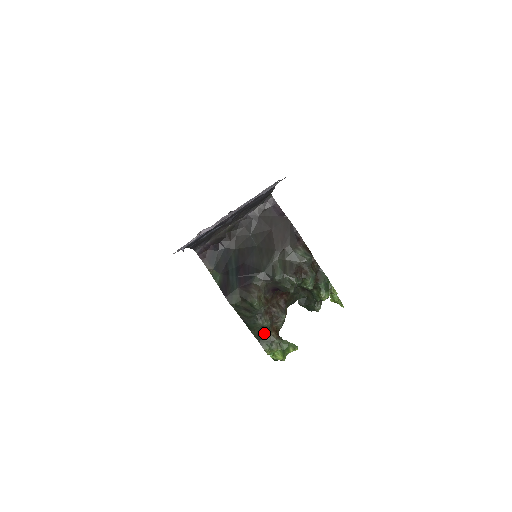
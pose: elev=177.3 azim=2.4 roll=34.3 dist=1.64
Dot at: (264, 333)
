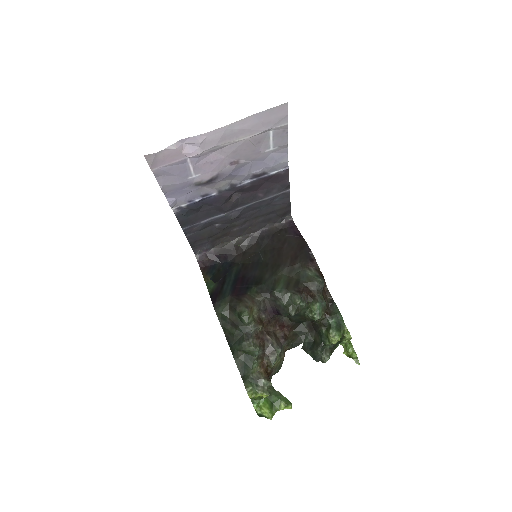
Dot at: (250, 364)
